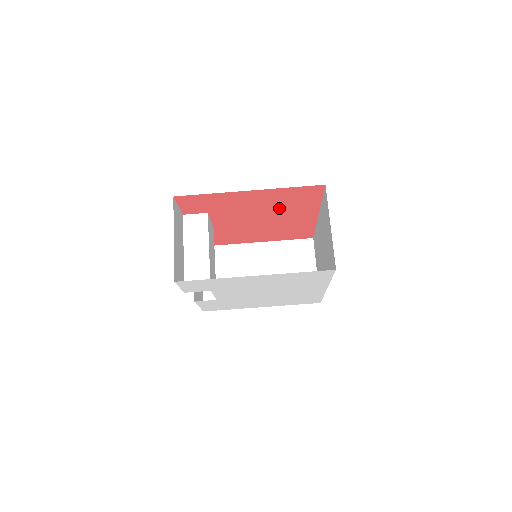
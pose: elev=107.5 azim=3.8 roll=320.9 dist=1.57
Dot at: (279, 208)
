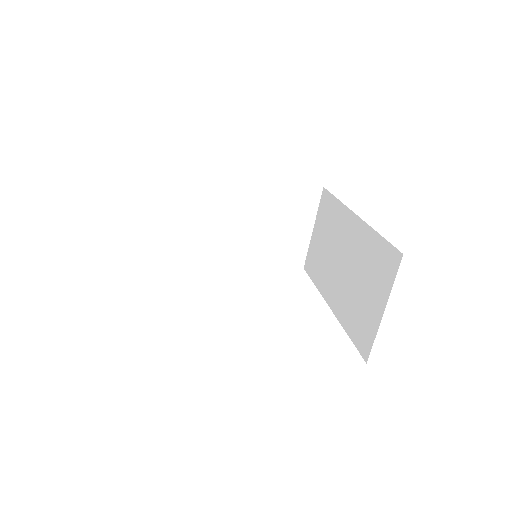
Dot at: occluded
